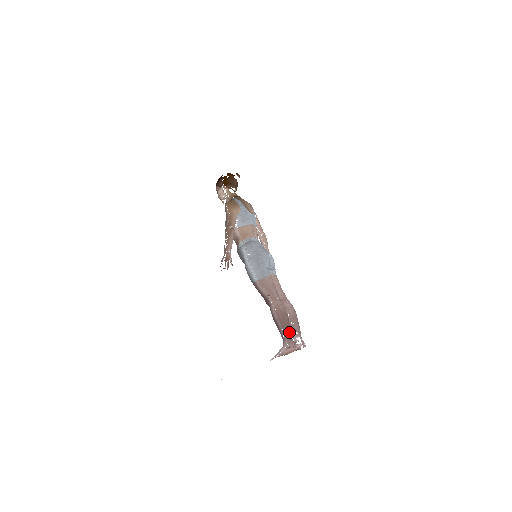
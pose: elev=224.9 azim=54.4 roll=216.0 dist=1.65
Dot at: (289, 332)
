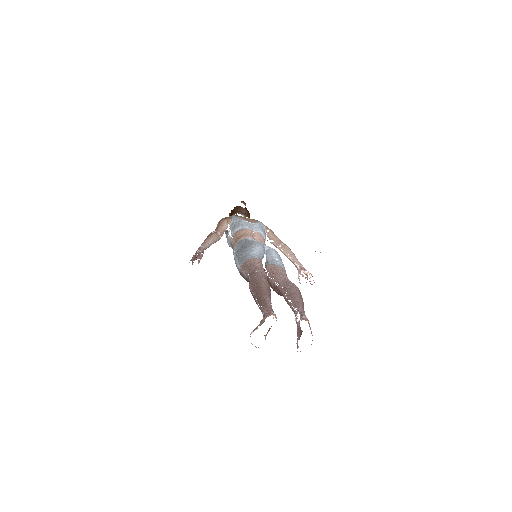
Dot at: (265, 299)
